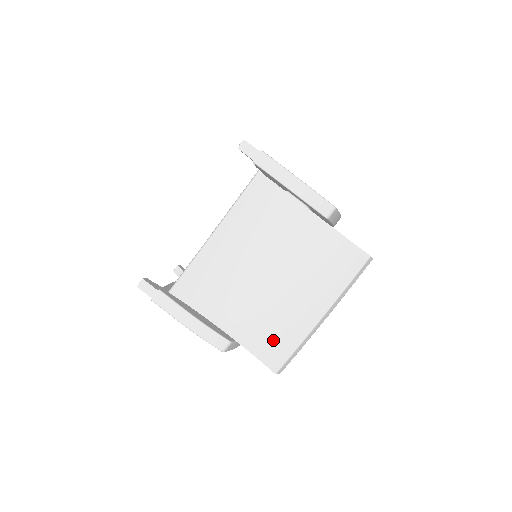
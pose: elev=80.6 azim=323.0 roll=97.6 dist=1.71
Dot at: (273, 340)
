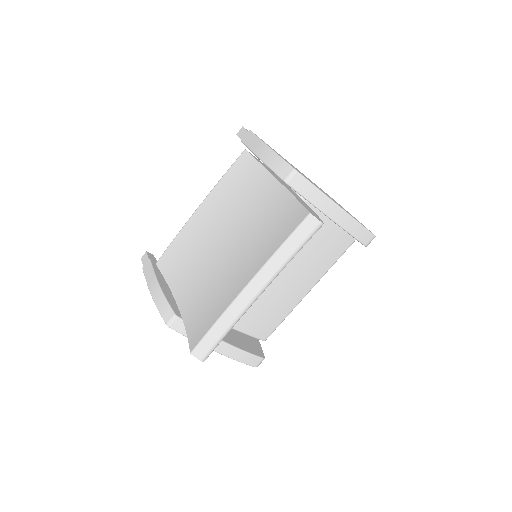
Dot at: (204, 315)
